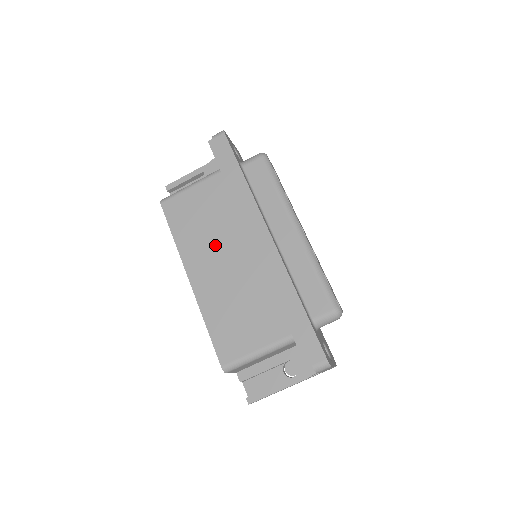
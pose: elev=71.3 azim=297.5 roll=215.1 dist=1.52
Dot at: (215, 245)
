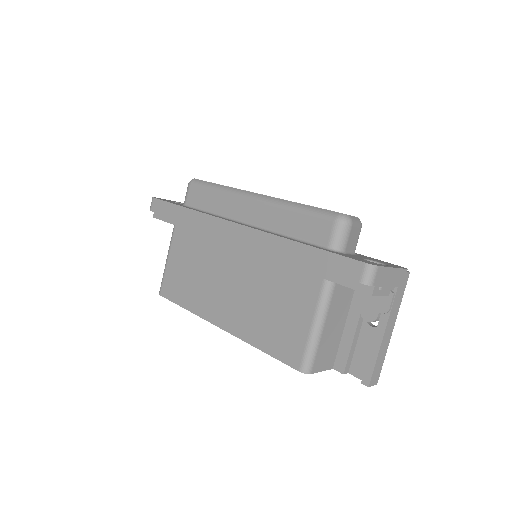
Dot at: (213, 279)
